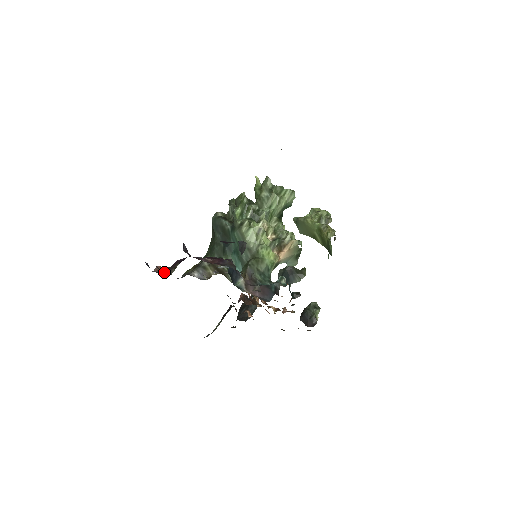
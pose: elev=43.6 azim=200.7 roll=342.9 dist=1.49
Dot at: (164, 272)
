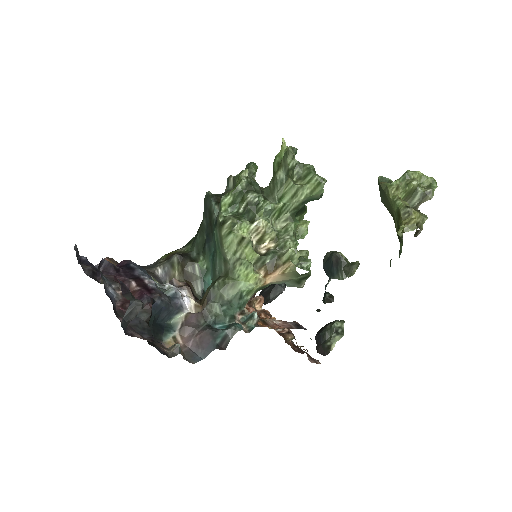
Dot at: occluded
